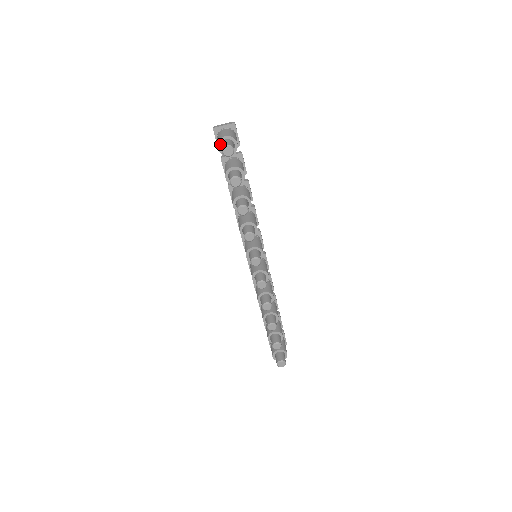
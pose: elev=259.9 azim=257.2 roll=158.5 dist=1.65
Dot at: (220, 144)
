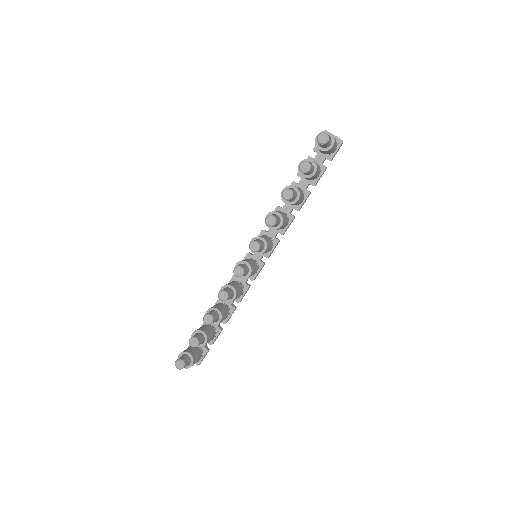
Dot at: occluded
